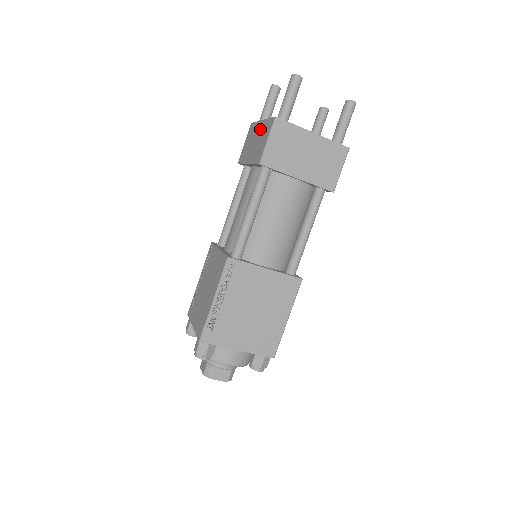
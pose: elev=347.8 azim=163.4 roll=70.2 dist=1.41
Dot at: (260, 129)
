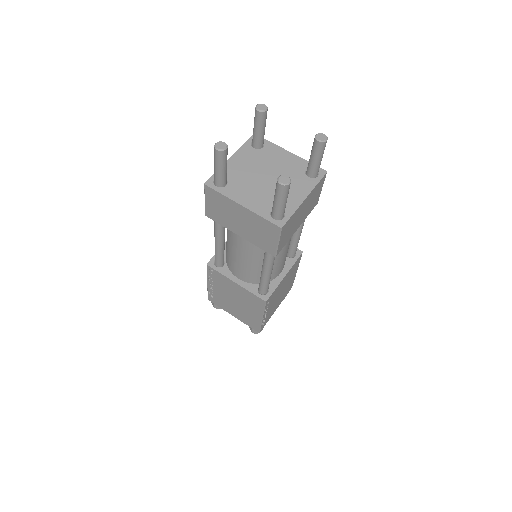
Dot at: occluded
